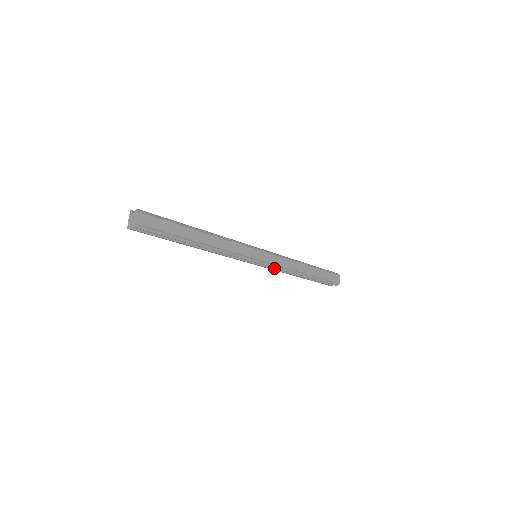
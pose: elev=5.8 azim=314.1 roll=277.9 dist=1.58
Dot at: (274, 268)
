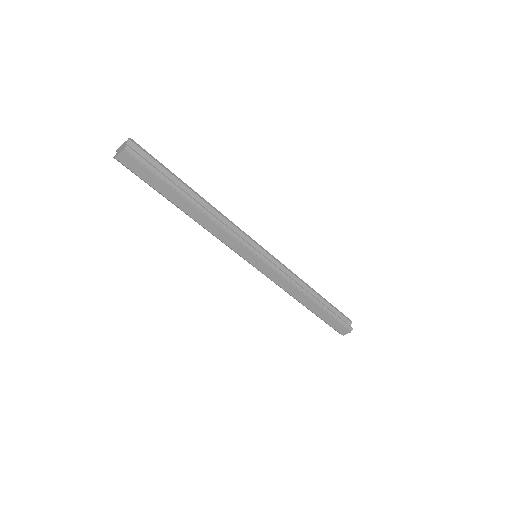
Dot at: occluded
